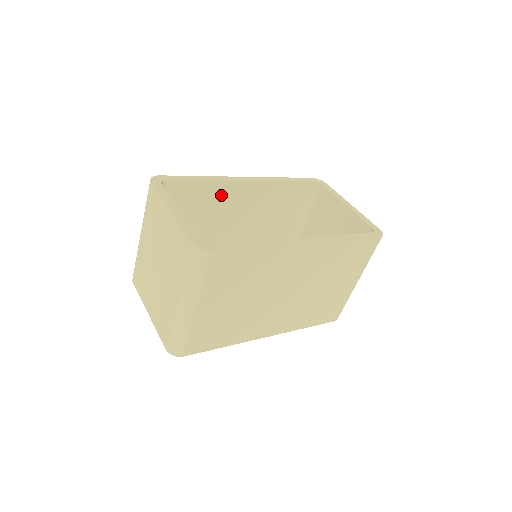
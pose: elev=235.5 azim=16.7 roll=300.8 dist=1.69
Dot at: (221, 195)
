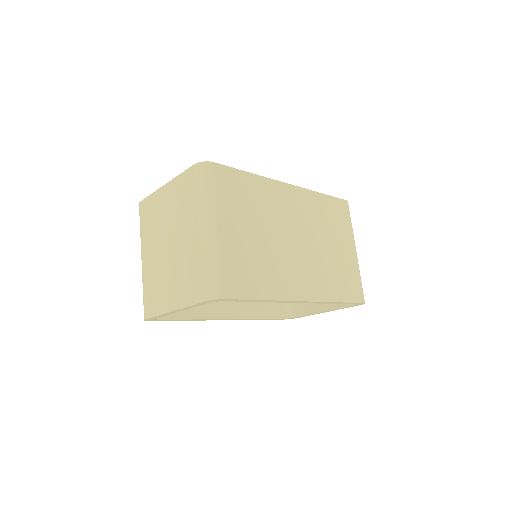
Dot at: occluded
